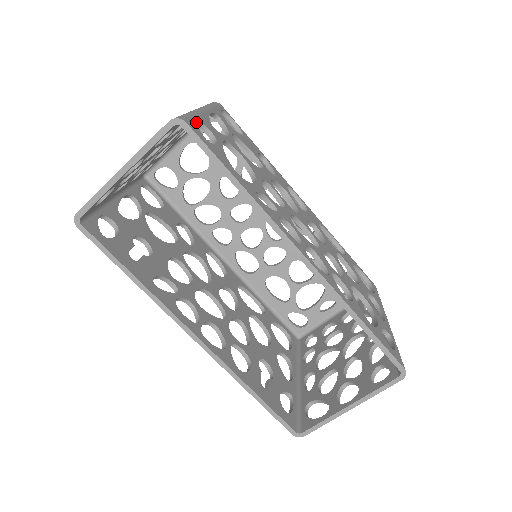
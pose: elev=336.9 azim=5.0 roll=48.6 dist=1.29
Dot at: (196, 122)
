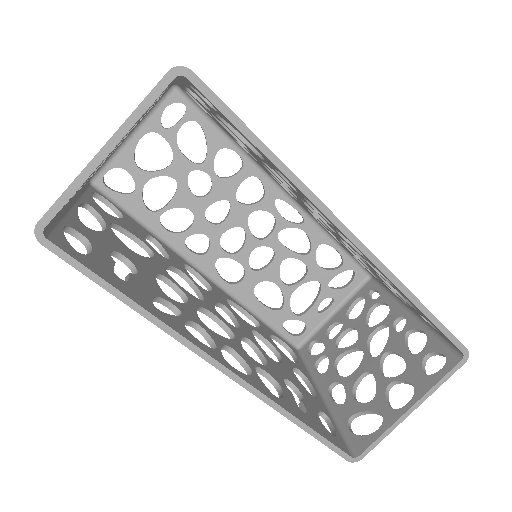
Dot at: occluded
